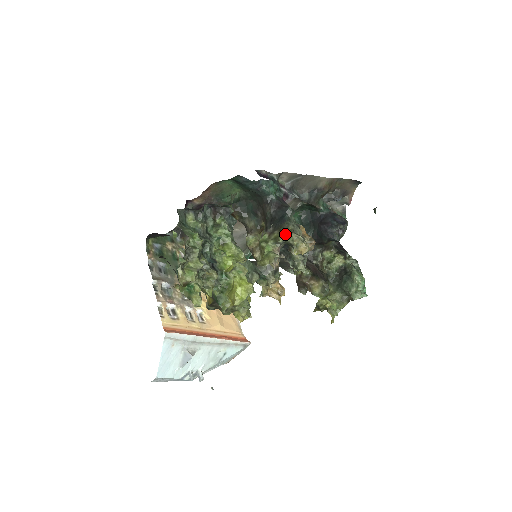
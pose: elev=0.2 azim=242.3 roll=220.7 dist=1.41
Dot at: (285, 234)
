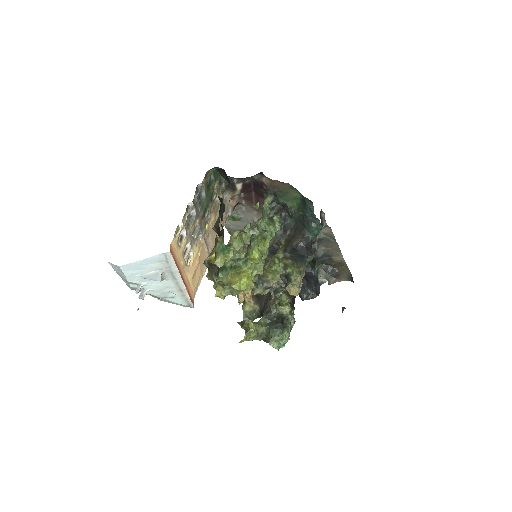
Dot at: (295, 270)
